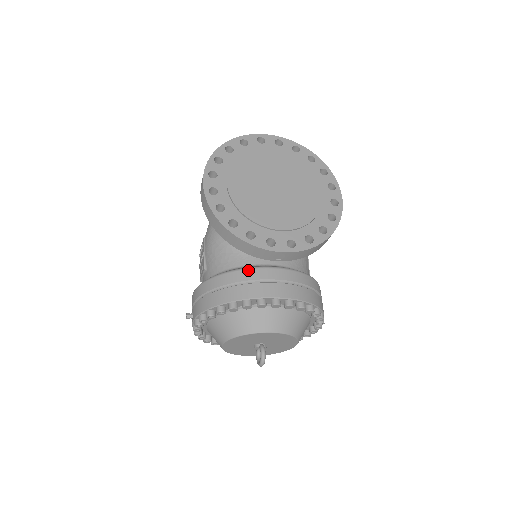
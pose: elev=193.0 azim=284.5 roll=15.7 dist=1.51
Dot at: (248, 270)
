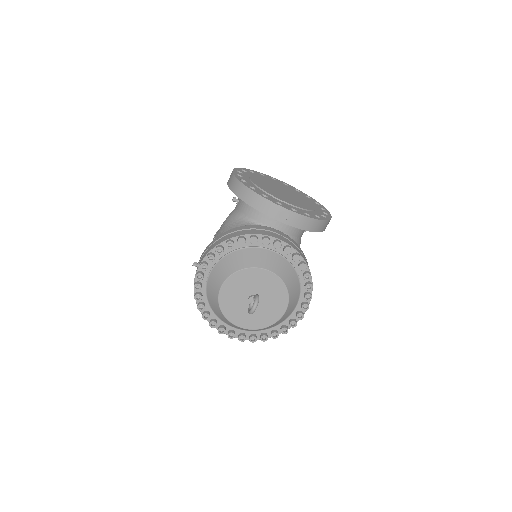
Dot at: (257, 225)
